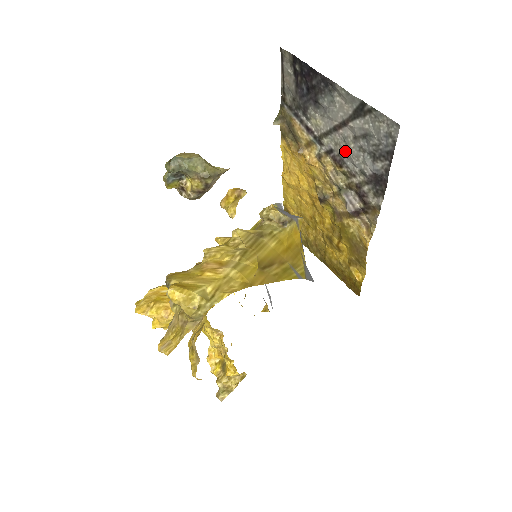
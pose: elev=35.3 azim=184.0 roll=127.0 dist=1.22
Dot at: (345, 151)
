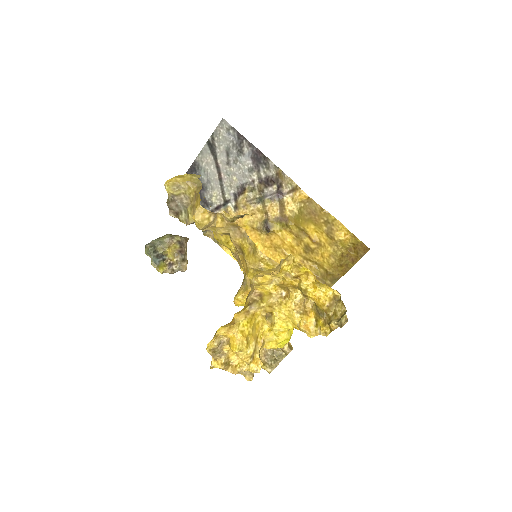
Dot at: (235, 179)
